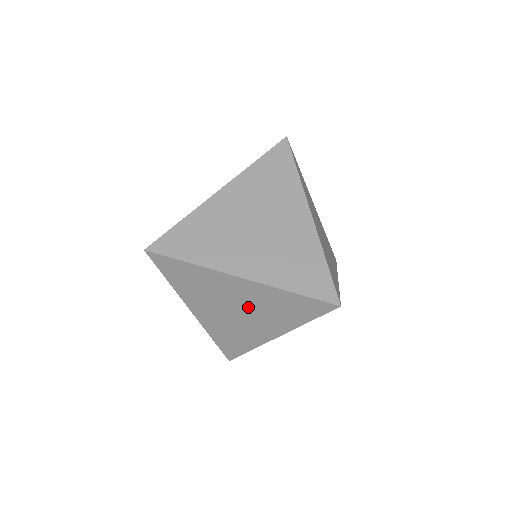
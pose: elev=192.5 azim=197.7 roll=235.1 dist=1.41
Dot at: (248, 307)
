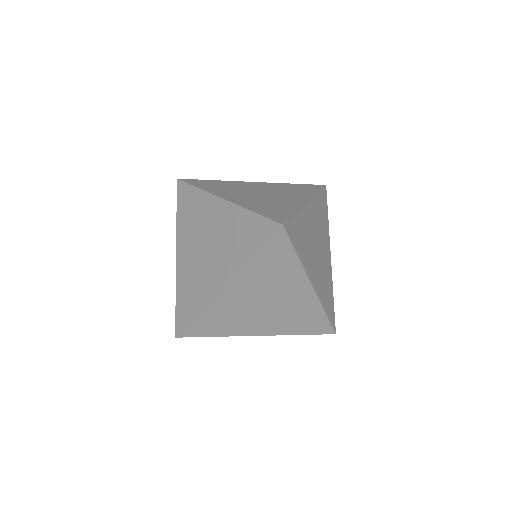
Dot at: (216, 240)
